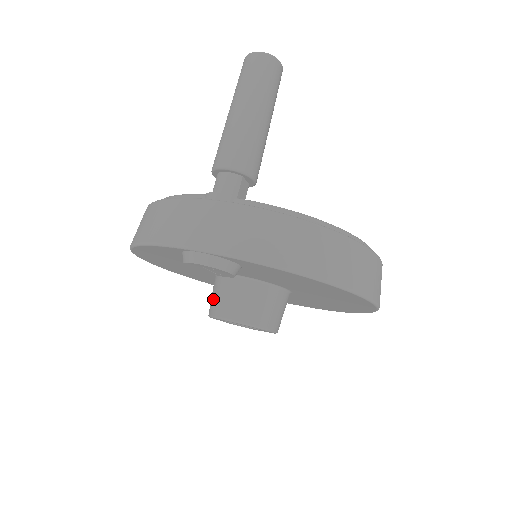
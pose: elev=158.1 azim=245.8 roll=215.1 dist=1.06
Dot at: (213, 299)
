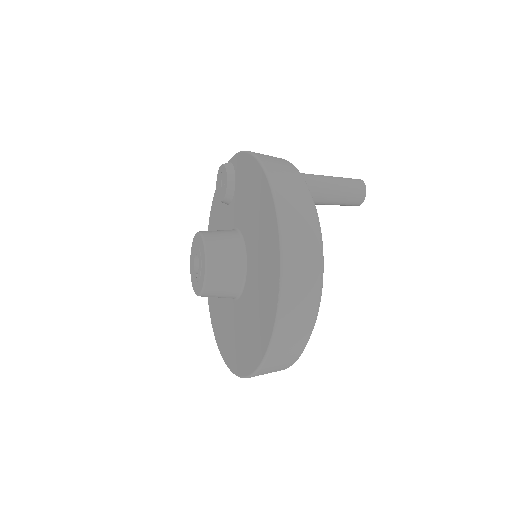
Dot at: occluded
